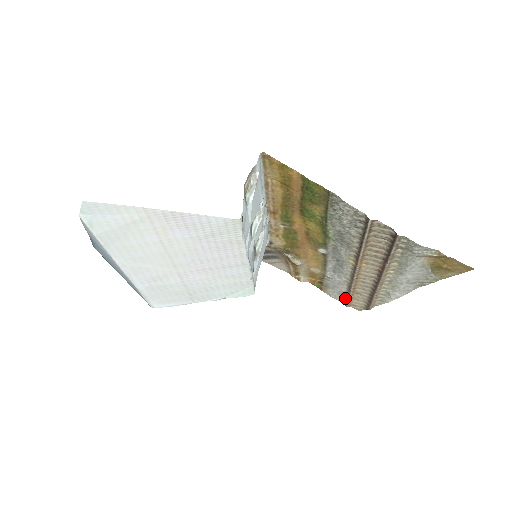
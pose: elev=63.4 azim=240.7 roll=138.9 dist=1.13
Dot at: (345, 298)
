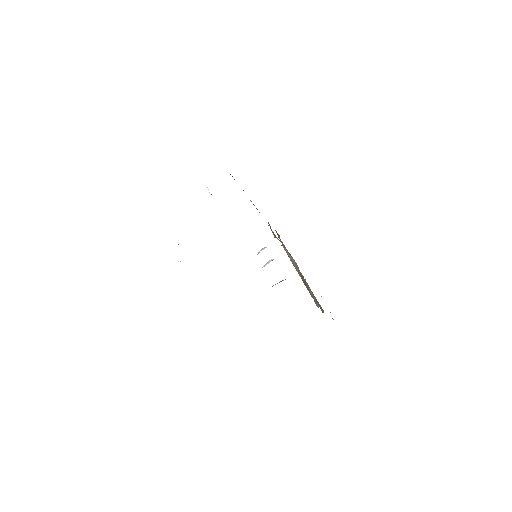
Dot at: occluded
